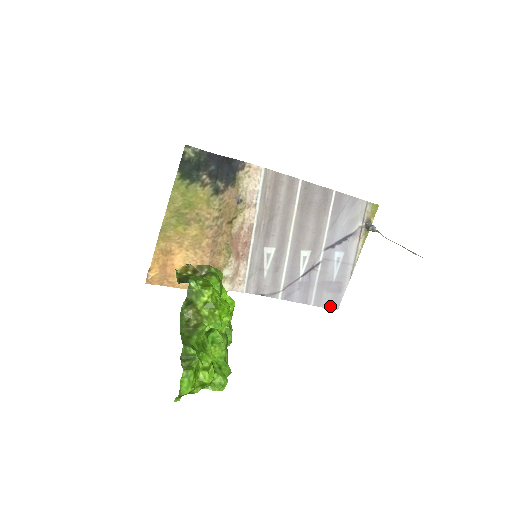
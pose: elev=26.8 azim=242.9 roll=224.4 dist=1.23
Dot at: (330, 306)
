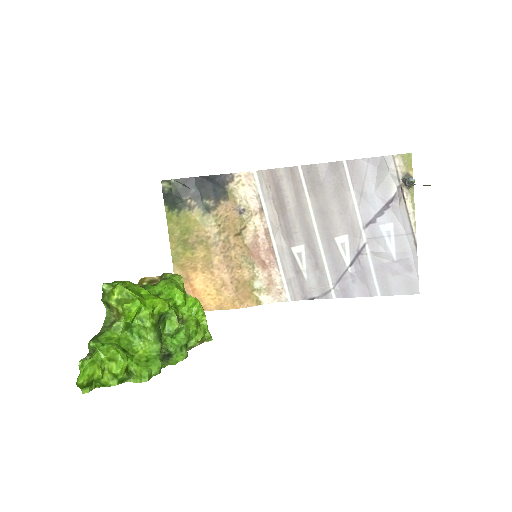
Dot at: (406, 291)
